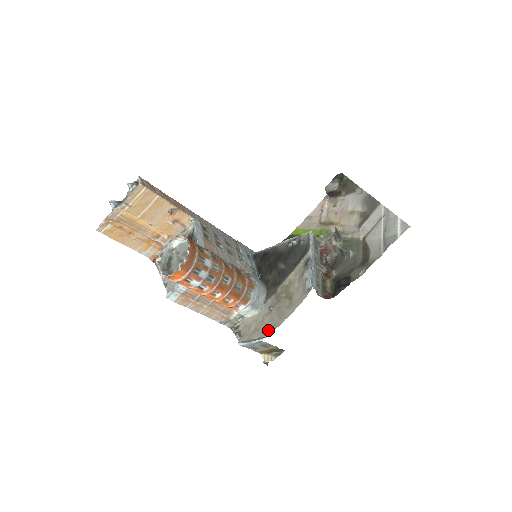
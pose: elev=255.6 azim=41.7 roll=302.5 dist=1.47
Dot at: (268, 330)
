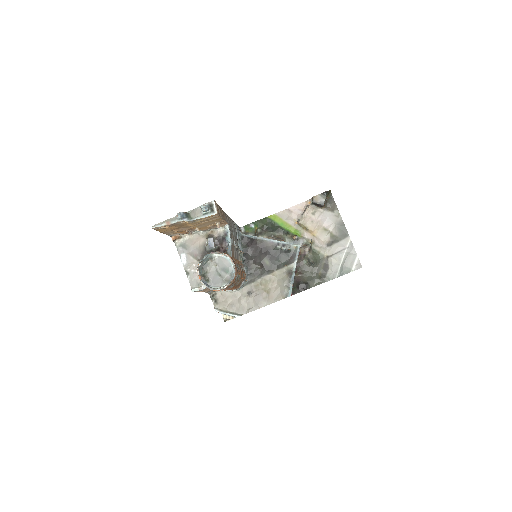
Dot at: (243, 310)
